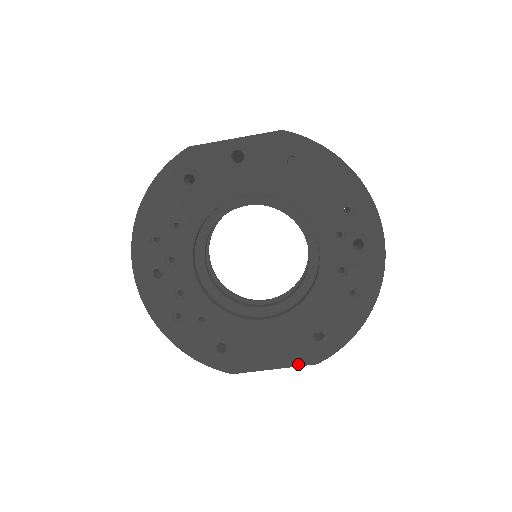
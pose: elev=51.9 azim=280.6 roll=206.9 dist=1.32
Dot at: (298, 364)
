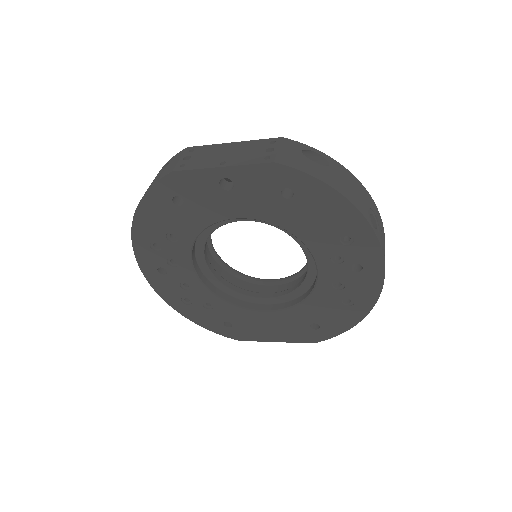
Dot at: (296, 341)
